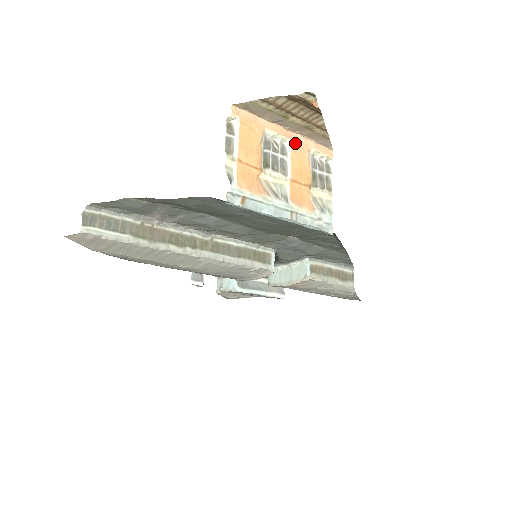
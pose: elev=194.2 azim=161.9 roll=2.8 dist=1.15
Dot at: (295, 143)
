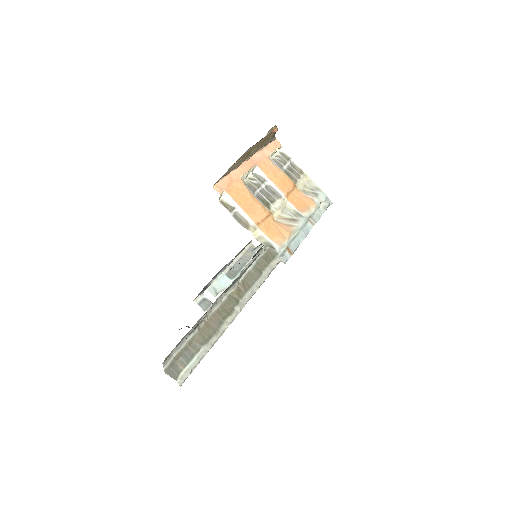
Dot at: (260, 164)
